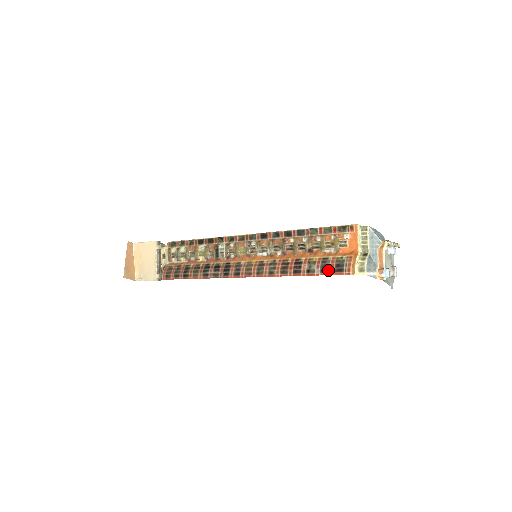
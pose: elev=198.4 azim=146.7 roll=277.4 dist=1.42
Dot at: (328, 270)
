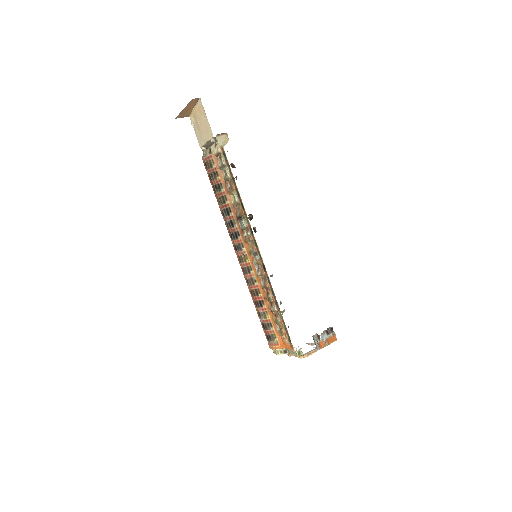
Dot at: (265, 329)
